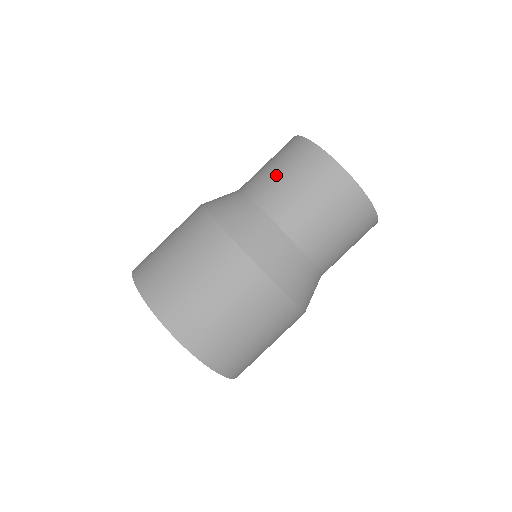
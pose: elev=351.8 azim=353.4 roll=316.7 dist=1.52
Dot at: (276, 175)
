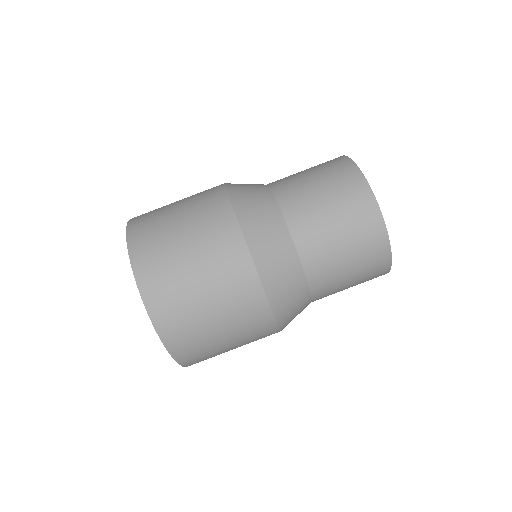
Dot at: (298, 172)
